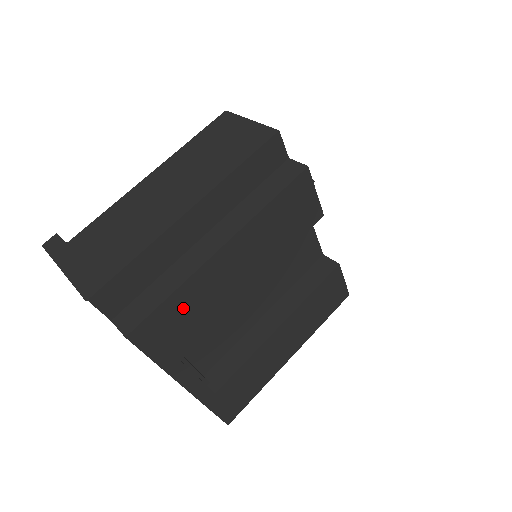
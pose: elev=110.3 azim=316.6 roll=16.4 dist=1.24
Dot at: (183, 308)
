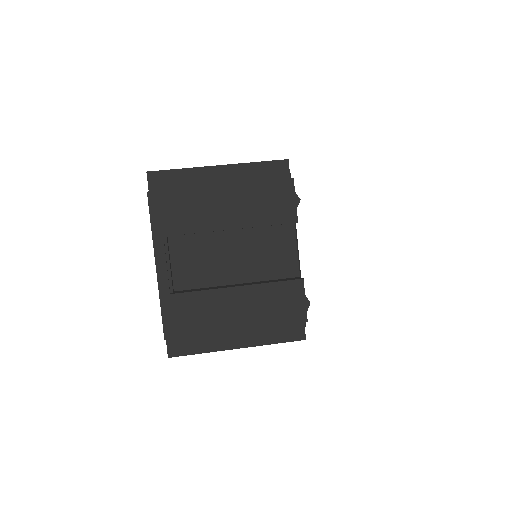
Dot at: (183, 204)
